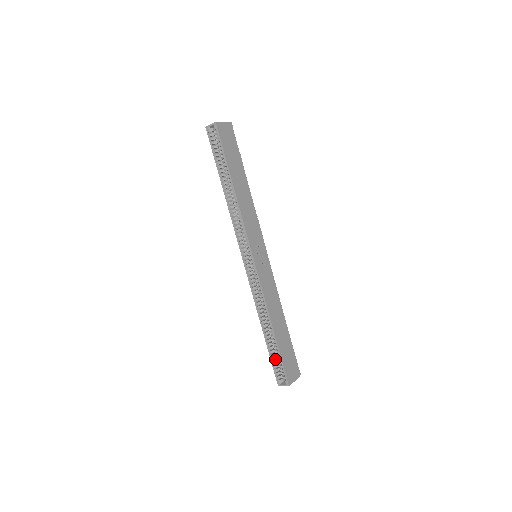
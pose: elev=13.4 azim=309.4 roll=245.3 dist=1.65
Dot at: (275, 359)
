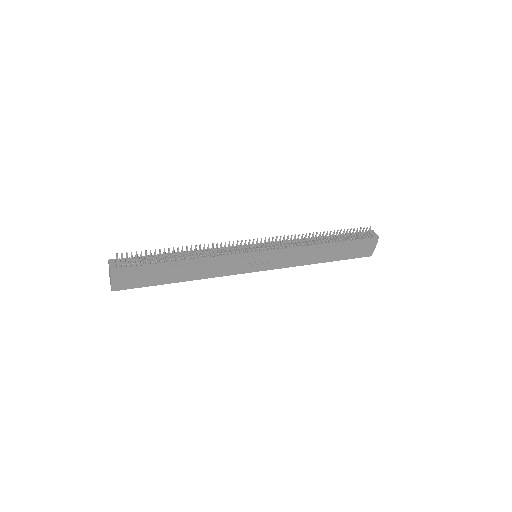
Dot at: occluded
